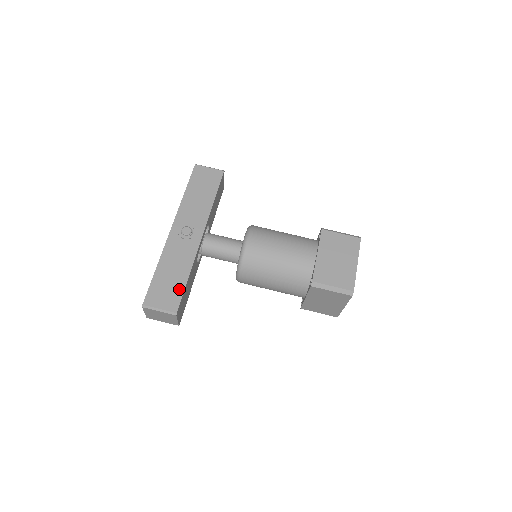
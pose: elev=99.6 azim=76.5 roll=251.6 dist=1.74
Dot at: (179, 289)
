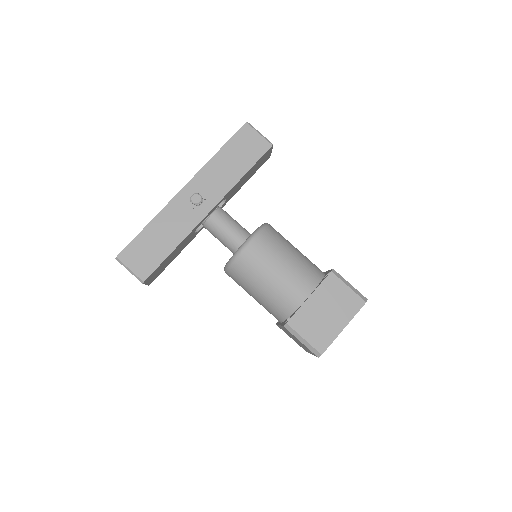
Dot at: (158, 258)
